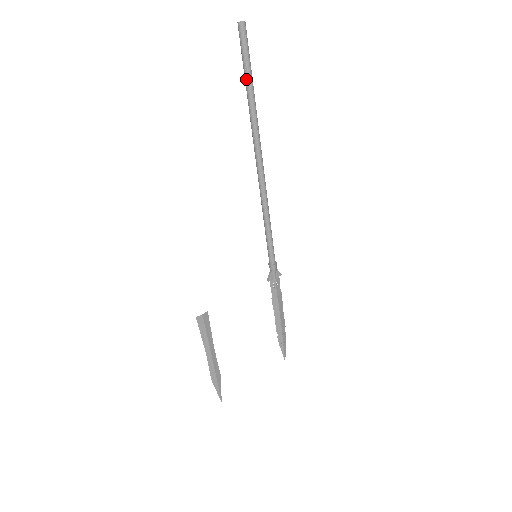
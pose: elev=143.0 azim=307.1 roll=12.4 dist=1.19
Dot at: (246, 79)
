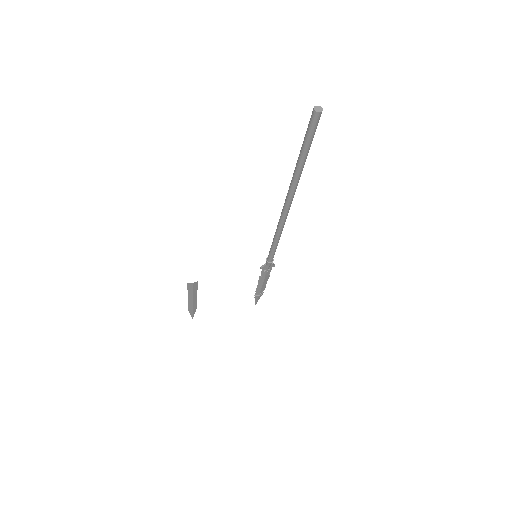
Dot at: (301, 152)
